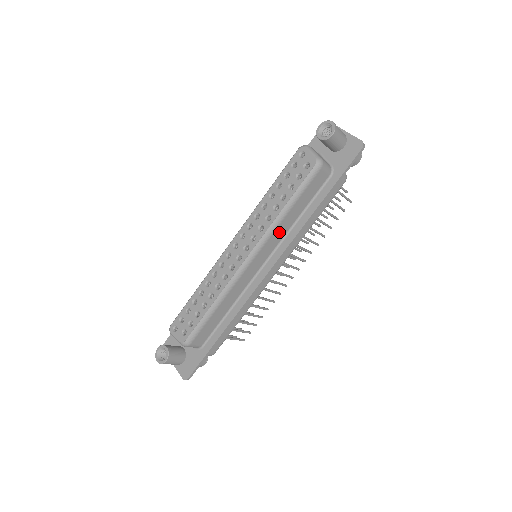
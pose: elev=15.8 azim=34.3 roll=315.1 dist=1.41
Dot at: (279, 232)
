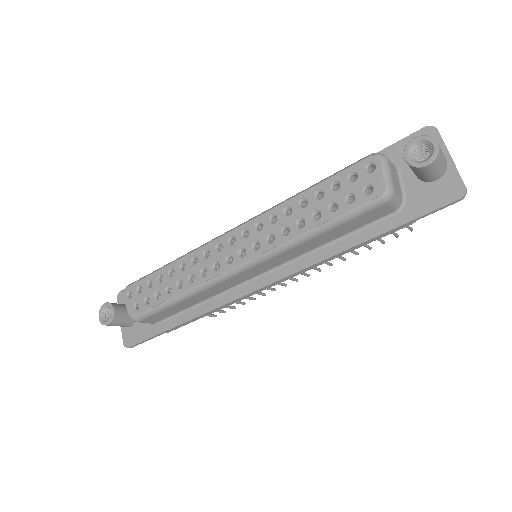
Dot at: (292, 252)
